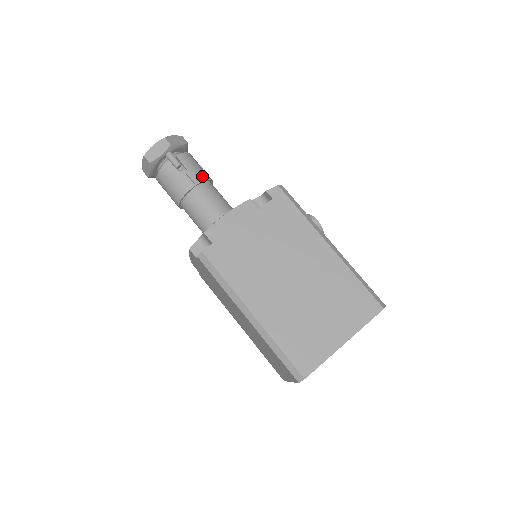
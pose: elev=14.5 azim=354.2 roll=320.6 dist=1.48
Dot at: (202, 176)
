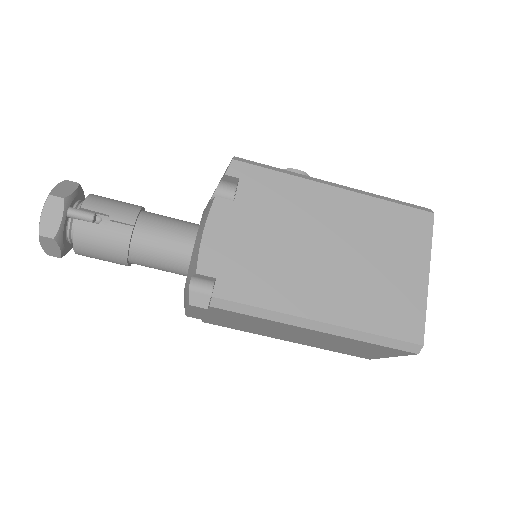
Dot at: (131, 210)
